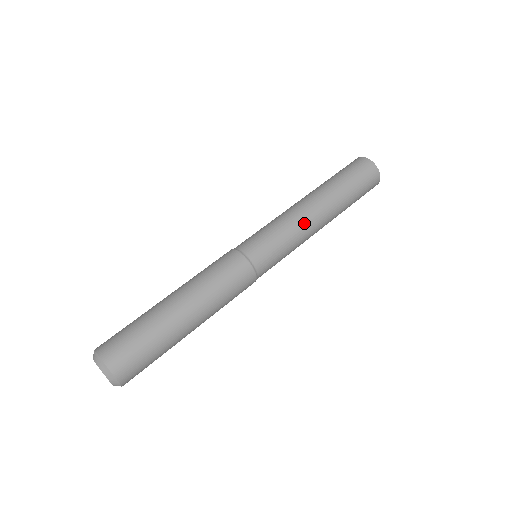
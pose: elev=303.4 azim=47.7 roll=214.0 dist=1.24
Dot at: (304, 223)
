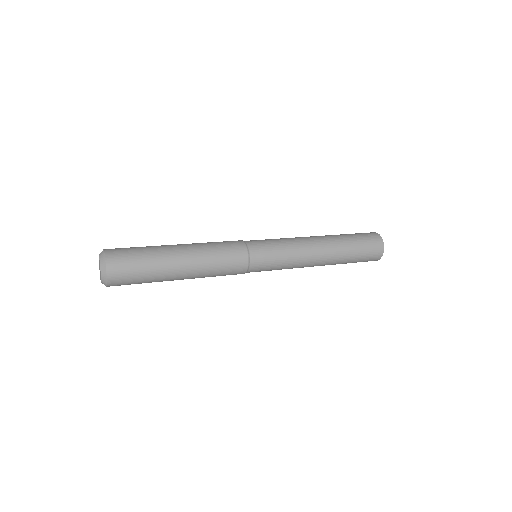
Dot at: (305, 255)
